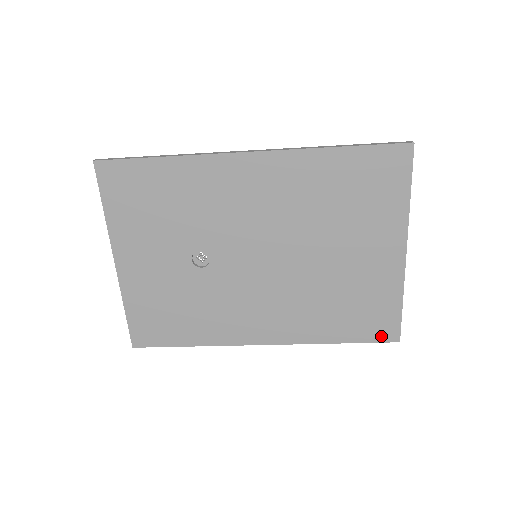
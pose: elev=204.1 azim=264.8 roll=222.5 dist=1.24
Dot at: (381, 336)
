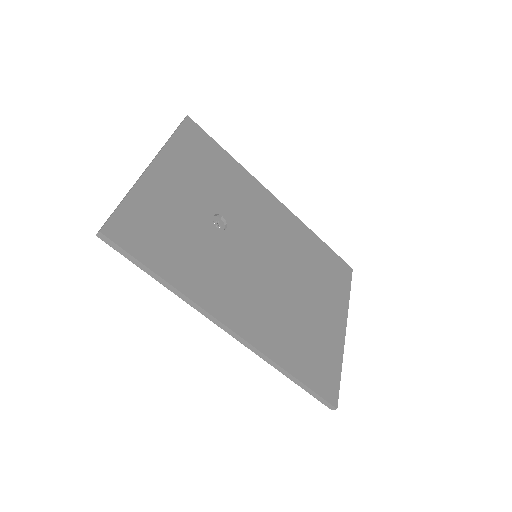
Dot at: (325, 392)
